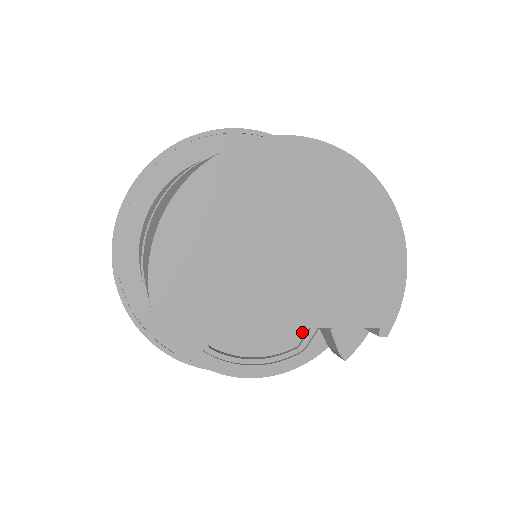
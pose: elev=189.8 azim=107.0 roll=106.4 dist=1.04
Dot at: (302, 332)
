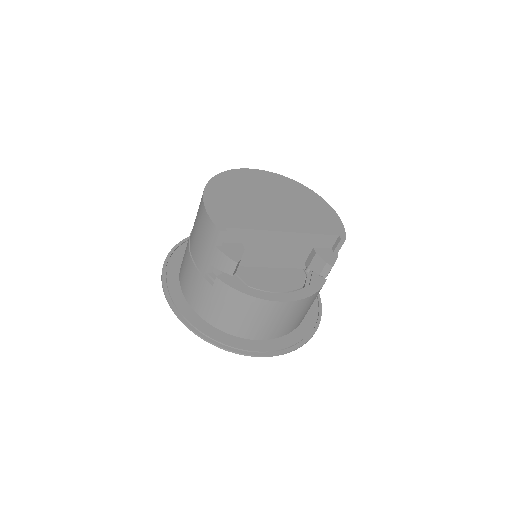
Dot at: (302, 280)
